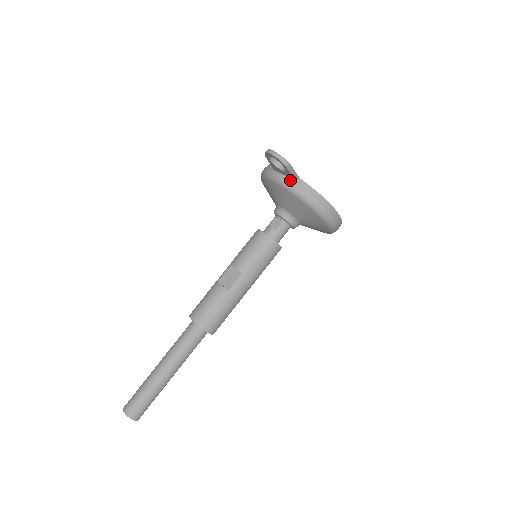
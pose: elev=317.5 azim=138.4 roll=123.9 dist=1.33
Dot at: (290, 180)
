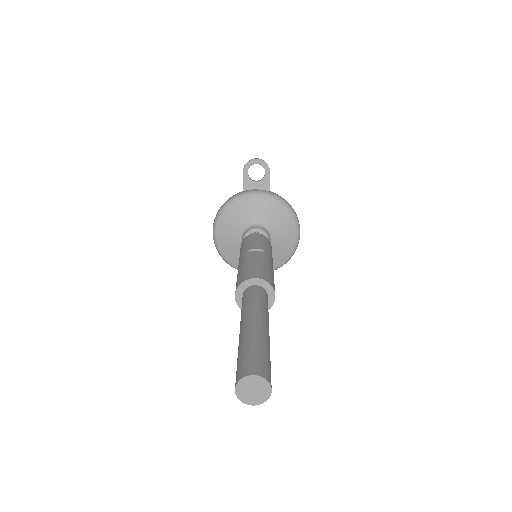
Dot at: (265, 190)
